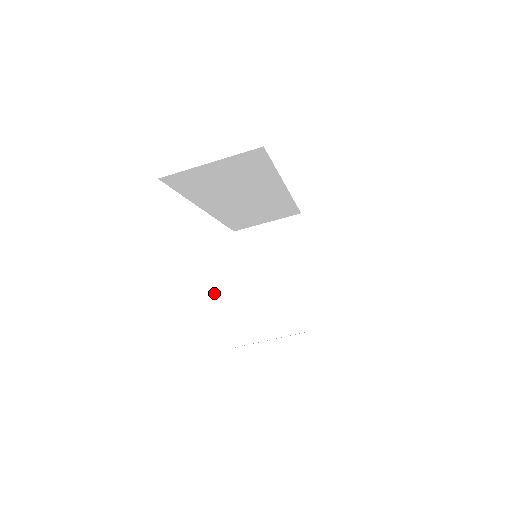
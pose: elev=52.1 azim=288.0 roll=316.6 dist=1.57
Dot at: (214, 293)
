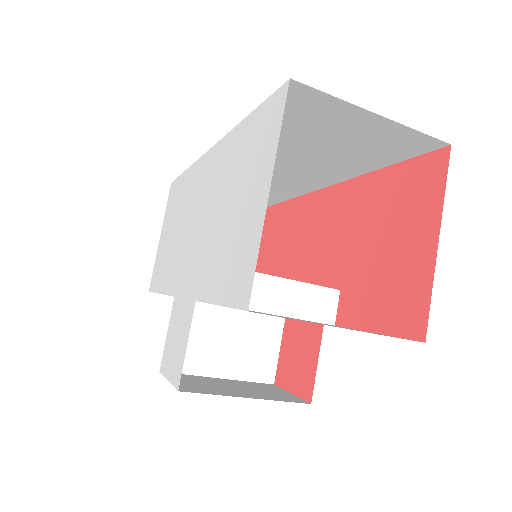
Dot at: occluded
